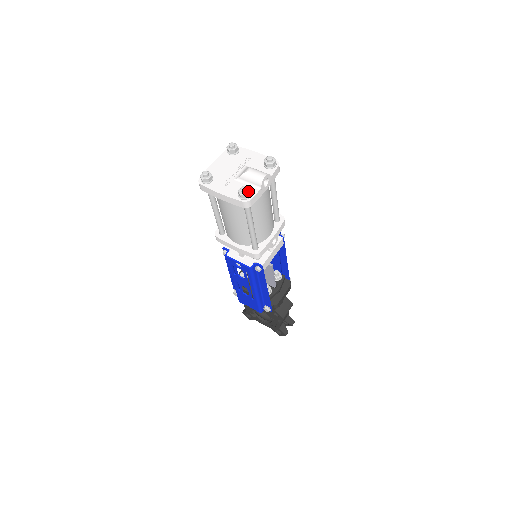
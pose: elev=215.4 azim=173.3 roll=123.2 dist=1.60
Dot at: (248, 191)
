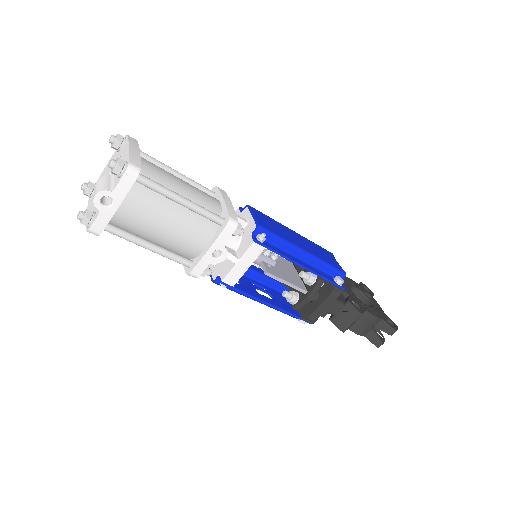
Dot at: (83, 218)
